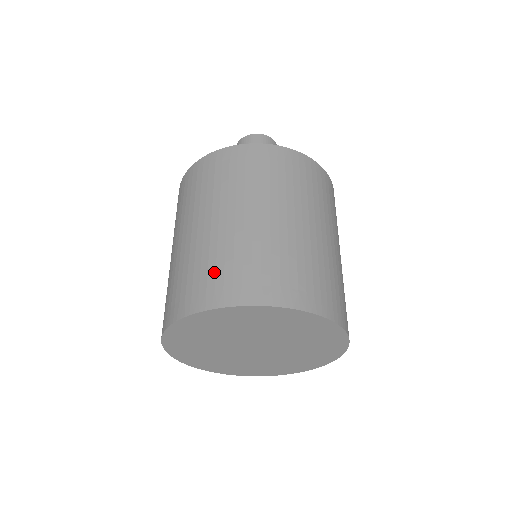
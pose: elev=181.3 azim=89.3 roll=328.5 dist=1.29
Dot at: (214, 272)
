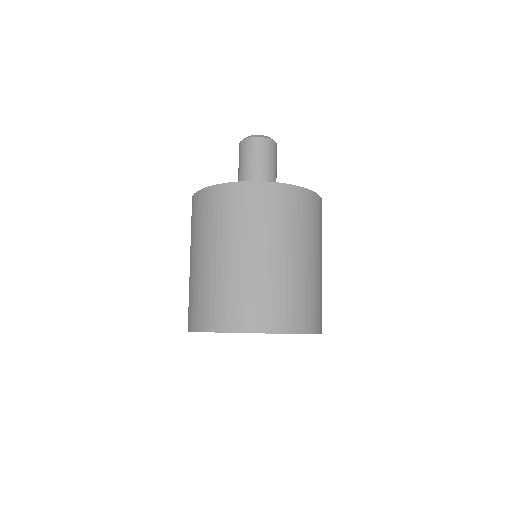
Dot at: (285, 304)
